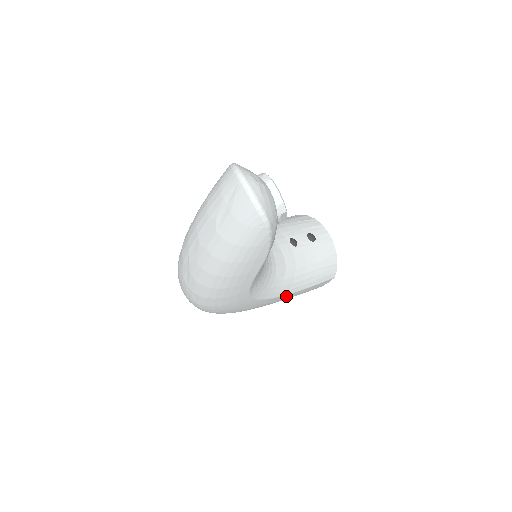
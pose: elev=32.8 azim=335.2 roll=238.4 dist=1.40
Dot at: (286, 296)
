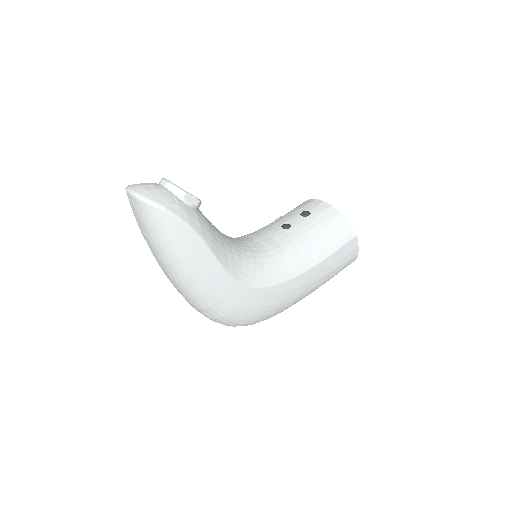
Dot at: (307, 275)
